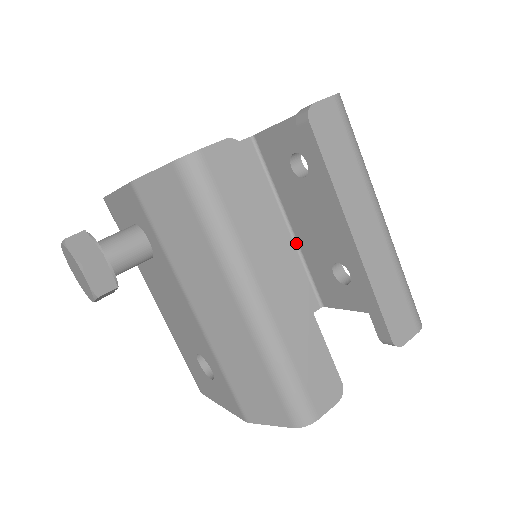
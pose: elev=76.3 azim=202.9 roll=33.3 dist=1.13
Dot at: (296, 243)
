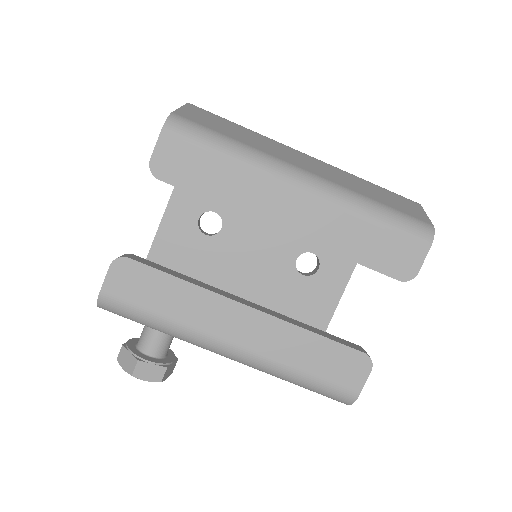
Dot at: occluded
